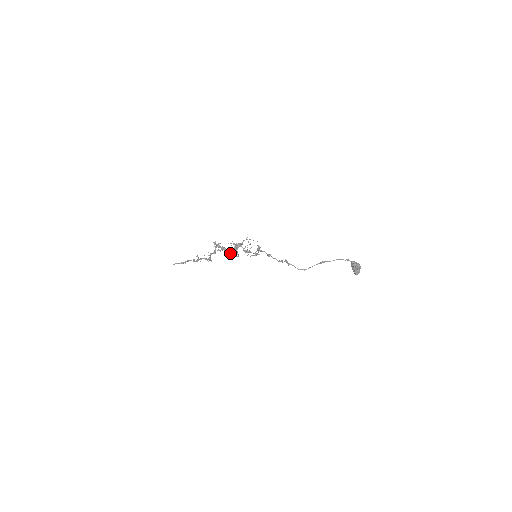
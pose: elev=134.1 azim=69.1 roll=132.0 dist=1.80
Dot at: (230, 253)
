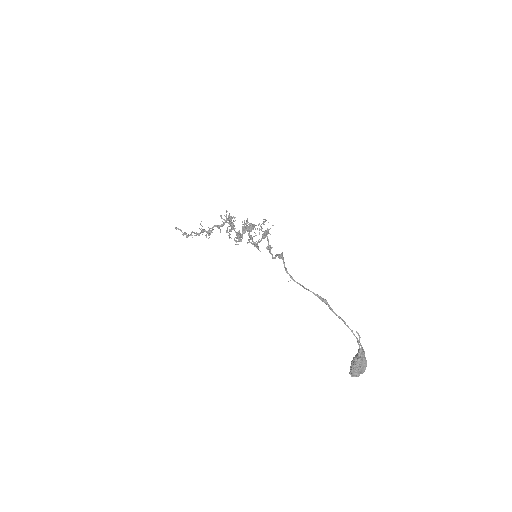
Dot at: (233, 229)
